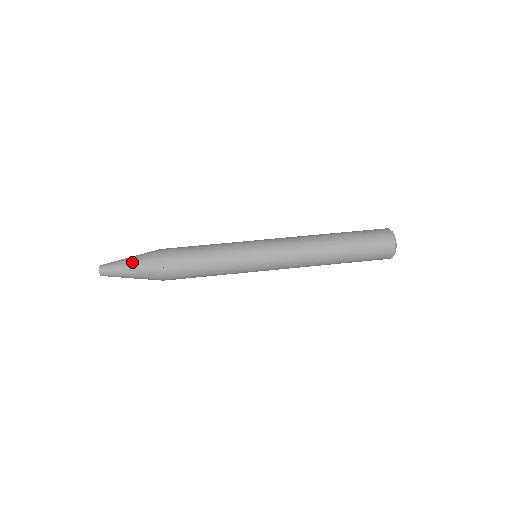
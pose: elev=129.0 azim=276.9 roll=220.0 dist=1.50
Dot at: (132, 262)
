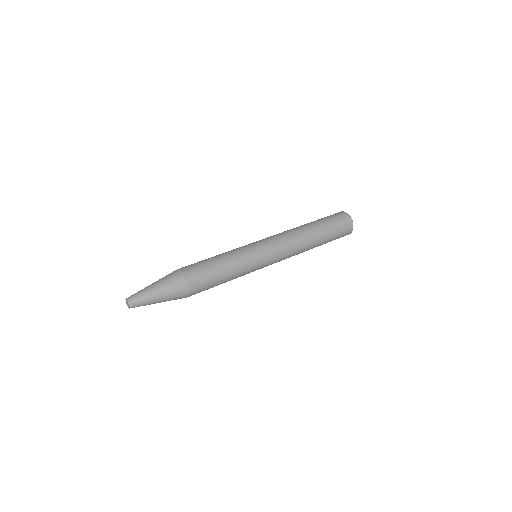
Dot at: (155, 282)
